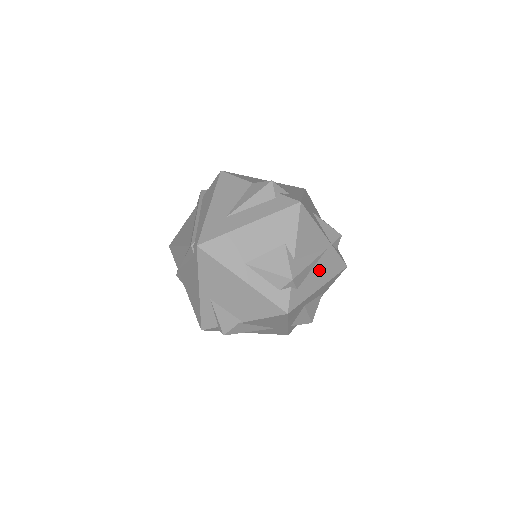
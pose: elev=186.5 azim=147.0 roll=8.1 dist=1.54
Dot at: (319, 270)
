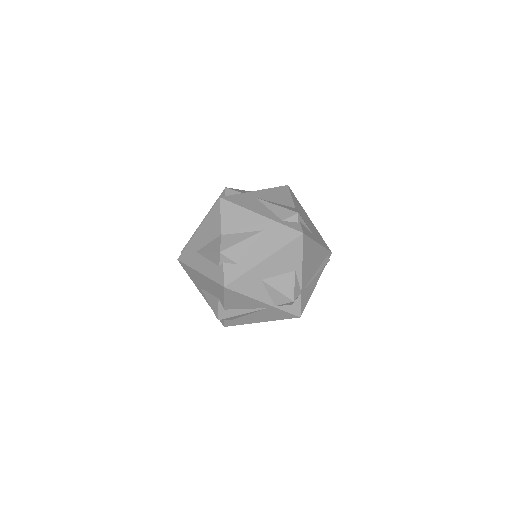
Dot at: (258, 315)
